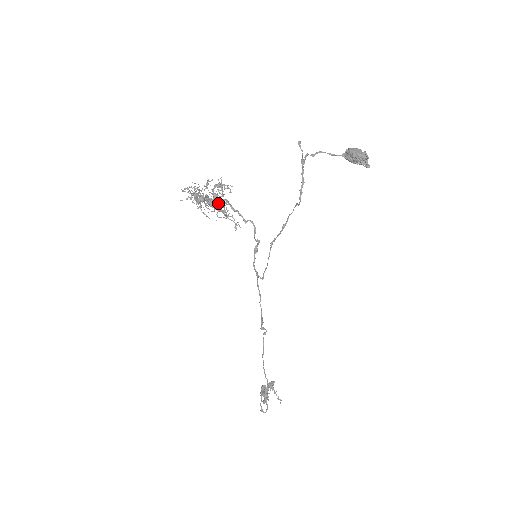
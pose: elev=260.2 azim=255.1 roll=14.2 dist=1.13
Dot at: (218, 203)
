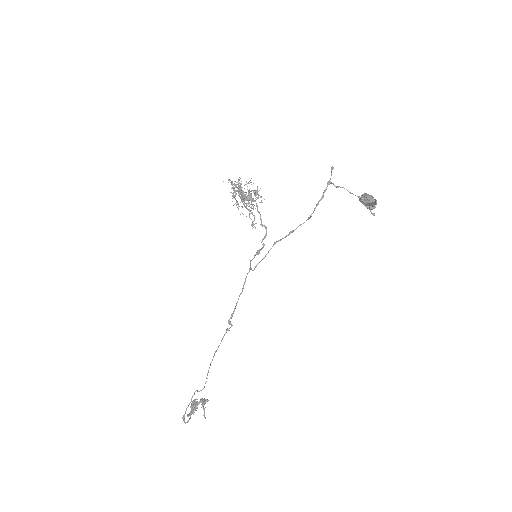
Dot at: (249, 200)
